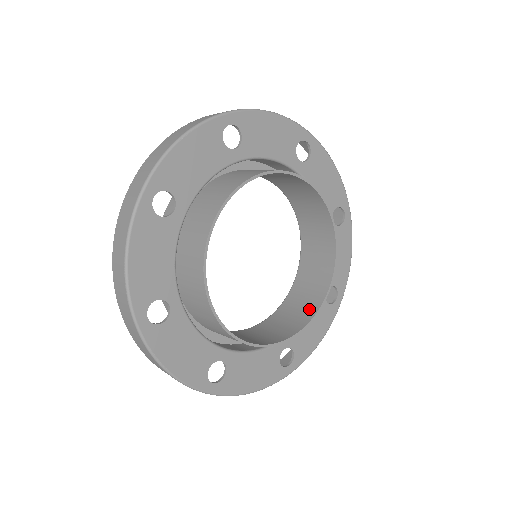
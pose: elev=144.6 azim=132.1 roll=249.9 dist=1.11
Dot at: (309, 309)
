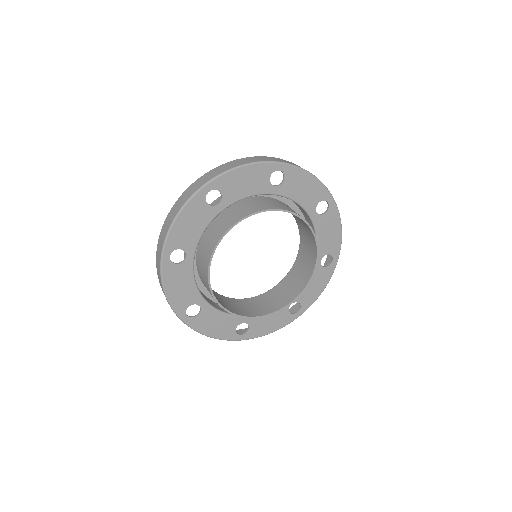
Dot at: (272, 307)
